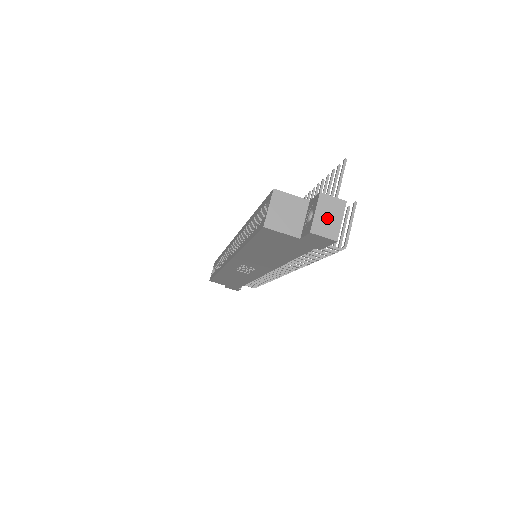
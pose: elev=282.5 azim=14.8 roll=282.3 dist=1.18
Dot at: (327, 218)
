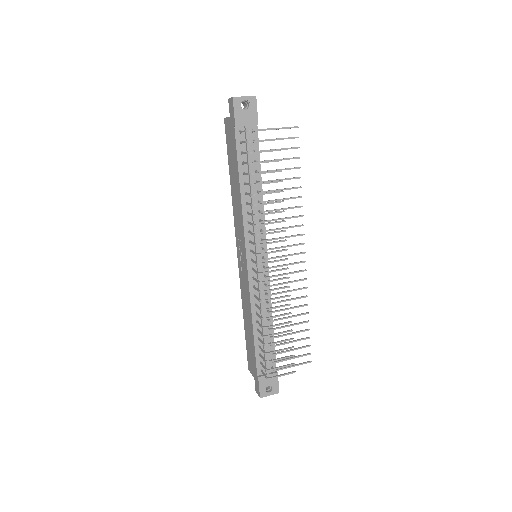
Dot at: occluded
